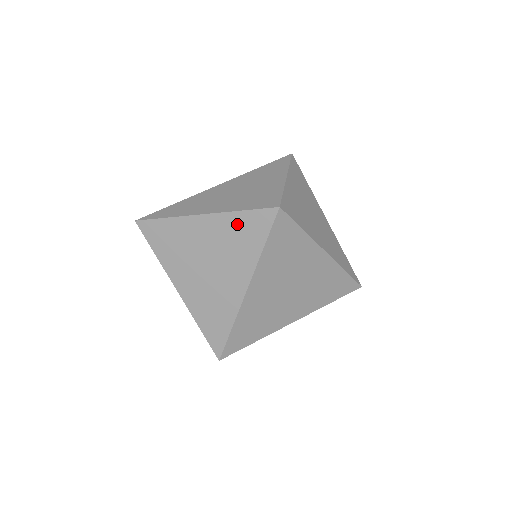
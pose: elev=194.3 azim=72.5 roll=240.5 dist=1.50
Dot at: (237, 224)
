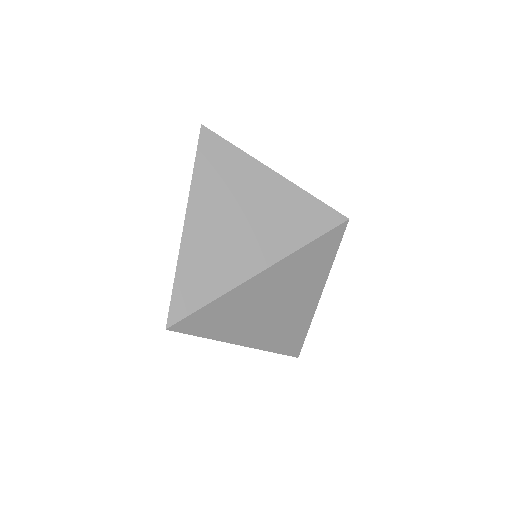
Dot at: (302, 205)
